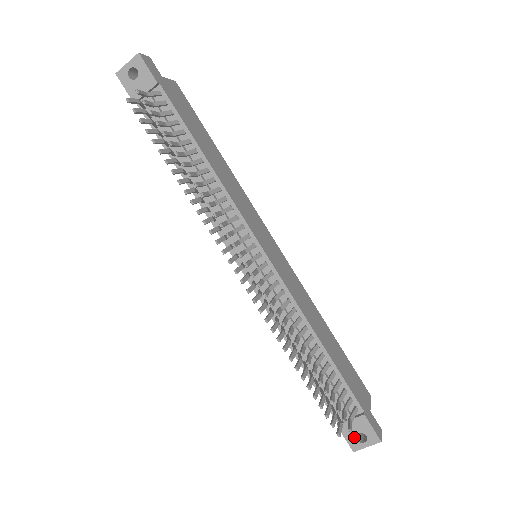
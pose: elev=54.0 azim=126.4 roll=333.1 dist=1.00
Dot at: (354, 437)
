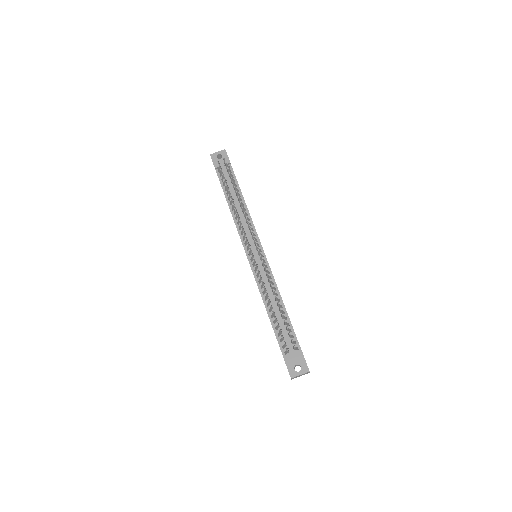
Dot at: (293, 367)
